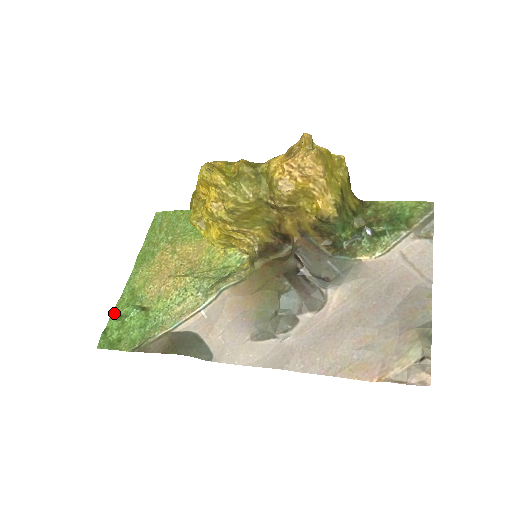
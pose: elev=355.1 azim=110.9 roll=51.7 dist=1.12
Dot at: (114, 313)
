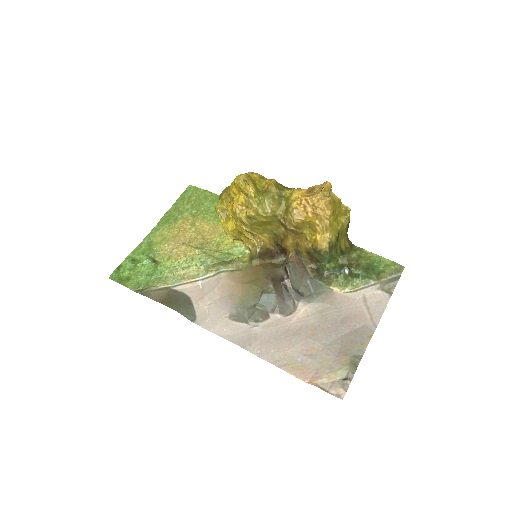
Dot at: (130, 255)
